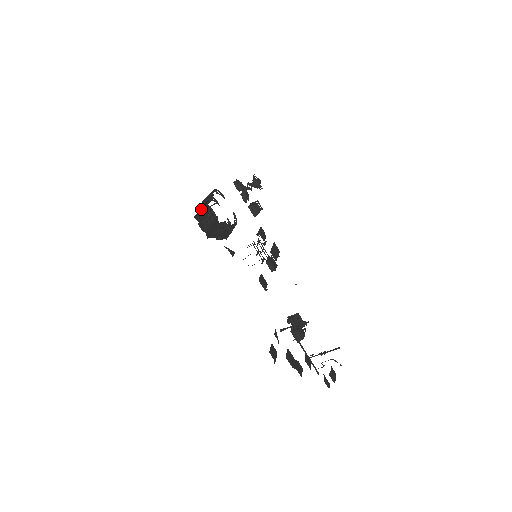
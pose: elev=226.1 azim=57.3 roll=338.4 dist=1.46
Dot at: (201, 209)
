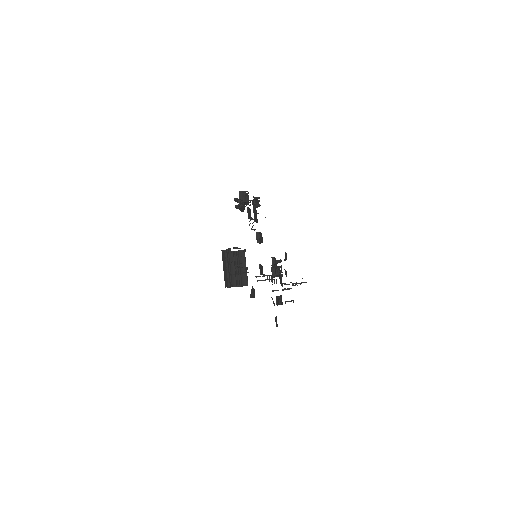
Dot at: occluded
